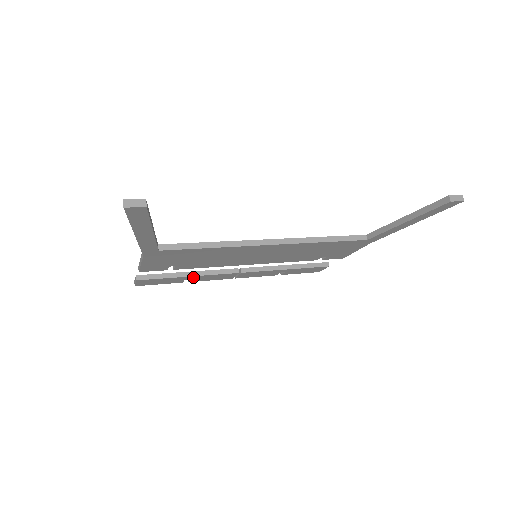
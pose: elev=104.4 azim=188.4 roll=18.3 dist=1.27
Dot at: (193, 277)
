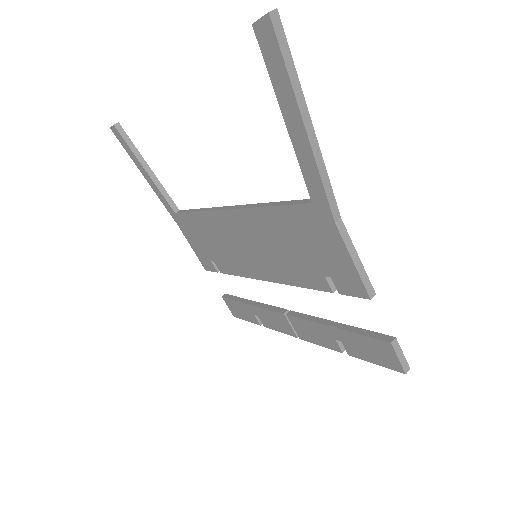
Dot at: (255, 310)
